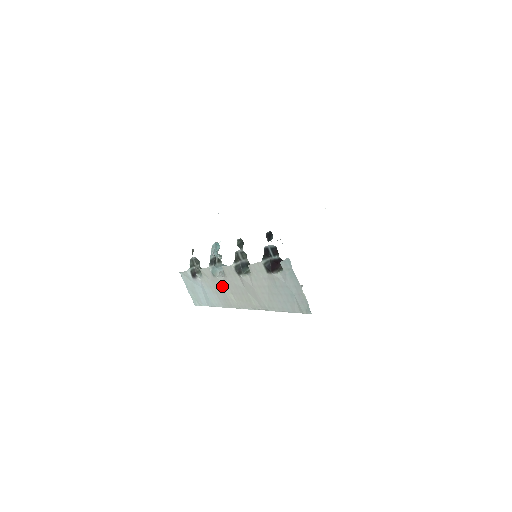
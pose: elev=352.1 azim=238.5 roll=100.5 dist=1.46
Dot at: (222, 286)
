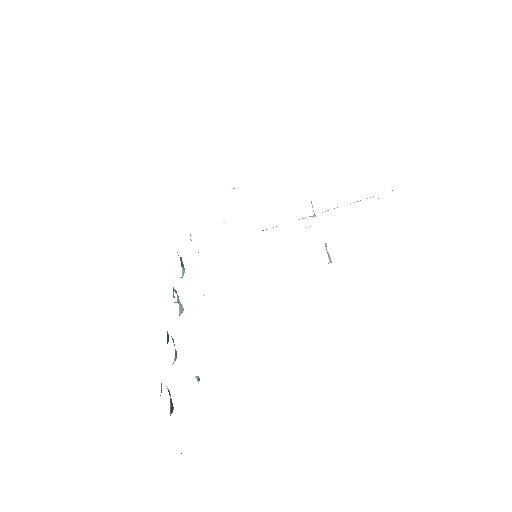
Dot at: occluded
